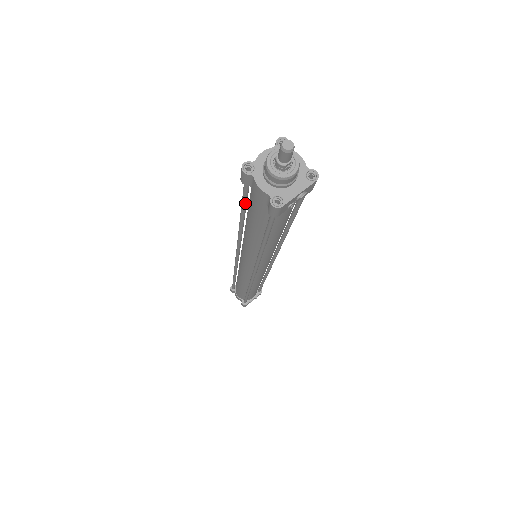
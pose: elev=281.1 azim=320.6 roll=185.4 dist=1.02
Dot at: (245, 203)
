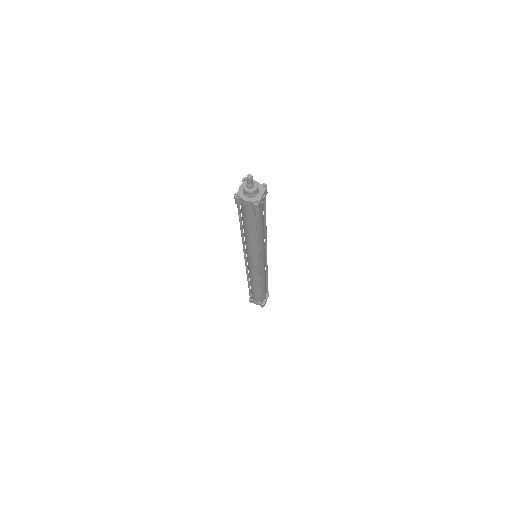
Dot at: (241, 217)
